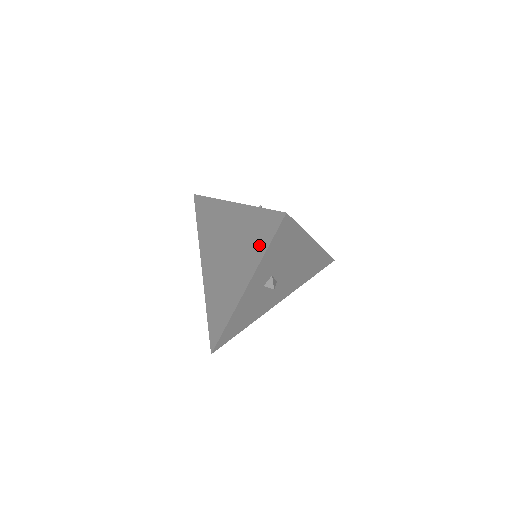
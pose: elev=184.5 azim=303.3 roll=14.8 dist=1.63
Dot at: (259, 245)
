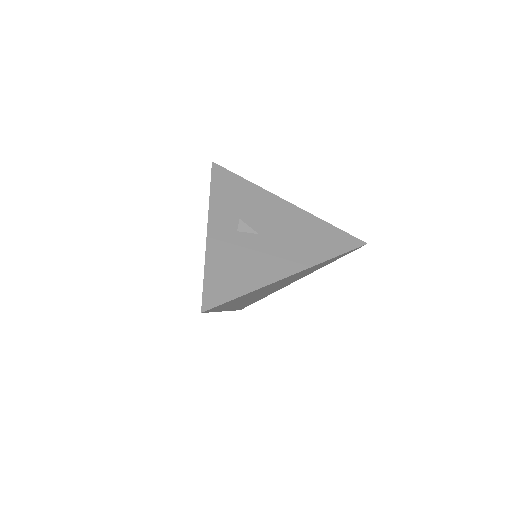
Dot at: occluded
